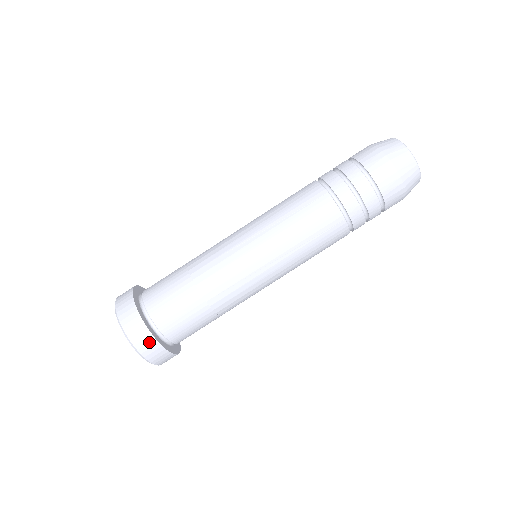
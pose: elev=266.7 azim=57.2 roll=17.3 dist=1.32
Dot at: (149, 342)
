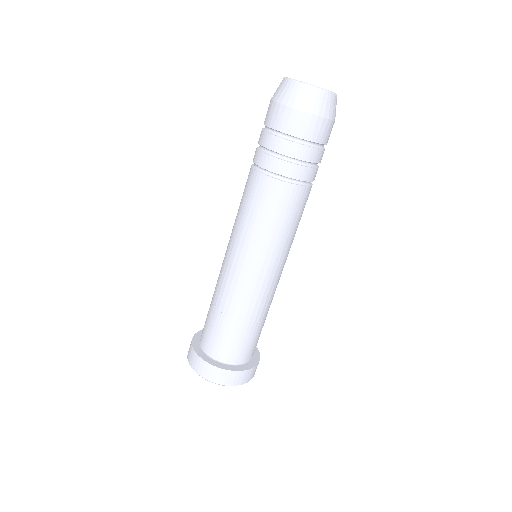
Dot at: (255, 369)
